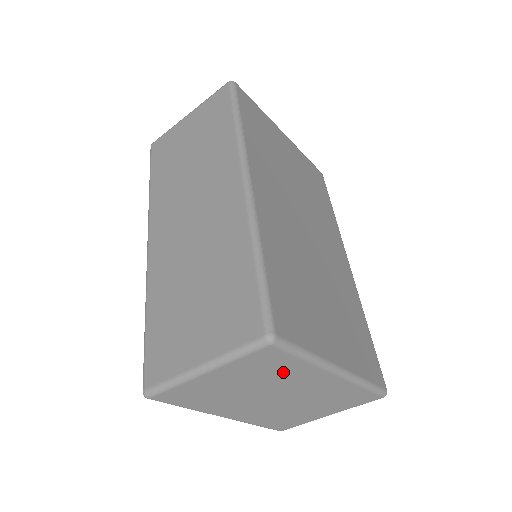
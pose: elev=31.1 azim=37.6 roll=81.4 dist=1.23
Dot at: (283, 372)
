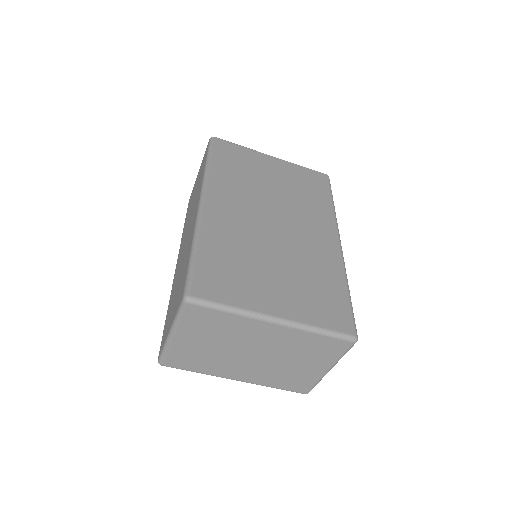
Dot at: (227, 327)
